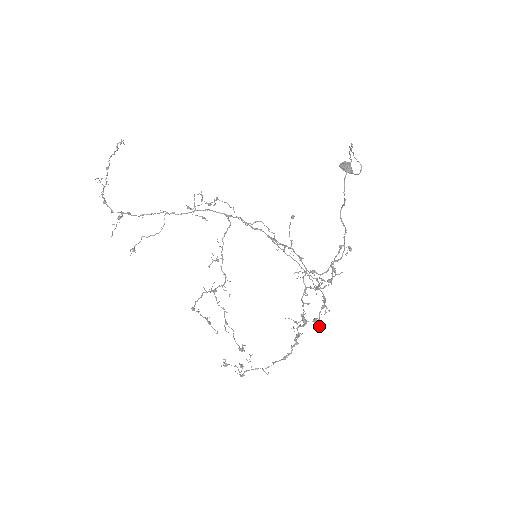
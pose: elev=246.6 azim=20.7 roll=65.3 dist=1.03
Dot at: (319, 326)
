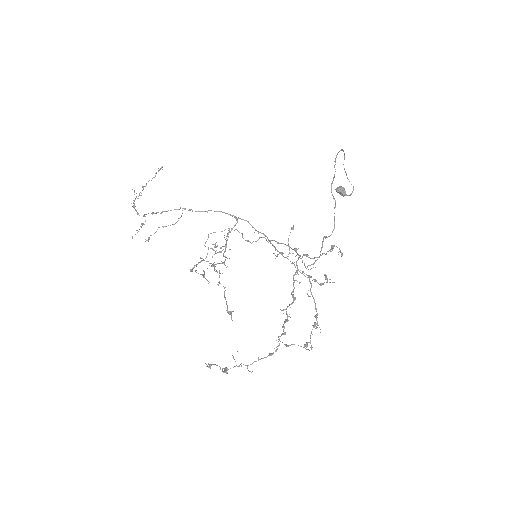
Dot at: occluded
